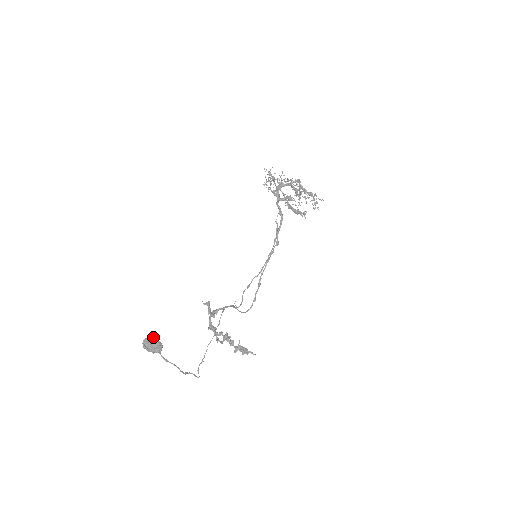
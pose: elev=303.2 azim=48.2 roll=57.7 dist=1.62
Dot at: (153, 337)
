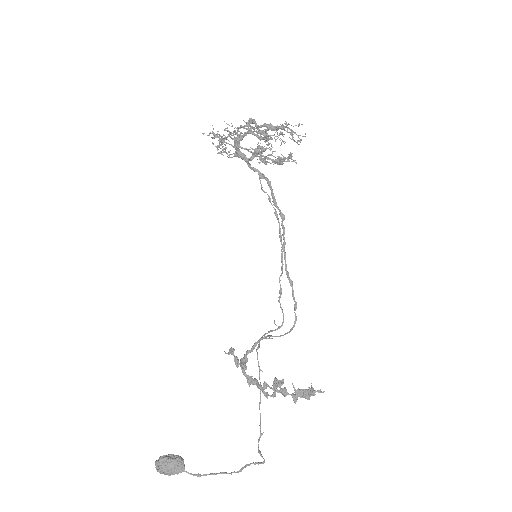
Dot at: (164, 455)
